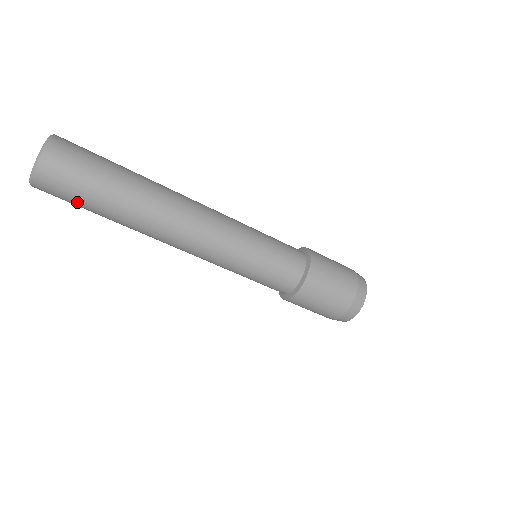
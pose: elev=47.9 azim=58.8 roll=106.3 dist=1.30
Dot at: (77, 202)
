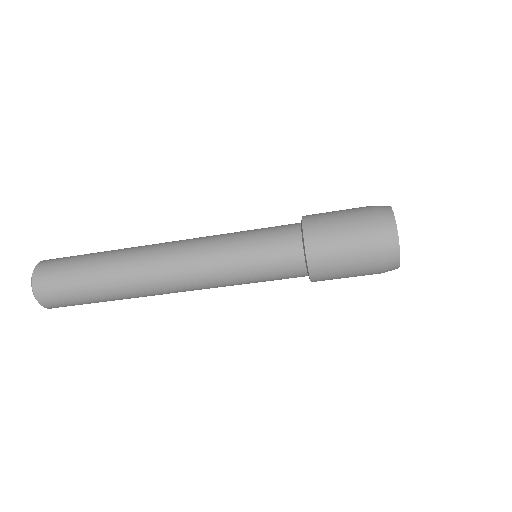
Dot at: (73, 295)
